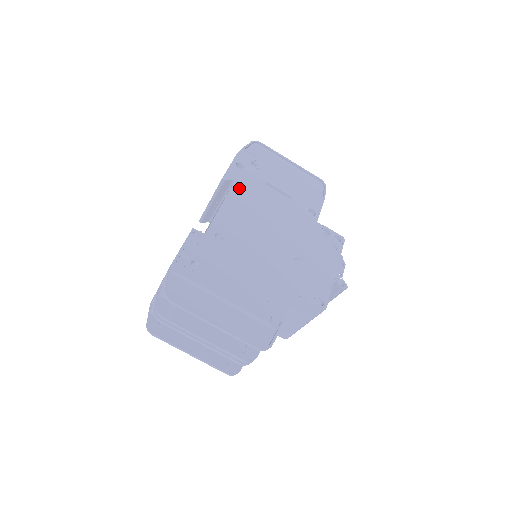
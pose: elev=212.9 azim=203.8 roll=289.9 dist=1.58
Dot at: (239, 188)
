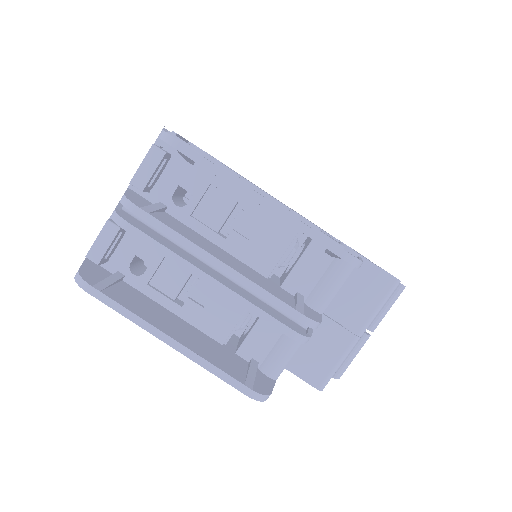
Dot at: occluded
